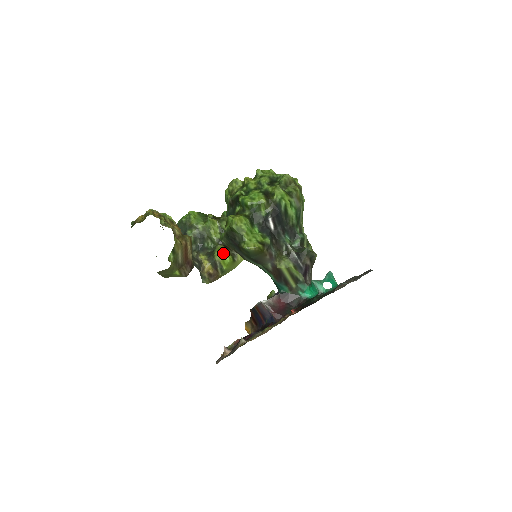
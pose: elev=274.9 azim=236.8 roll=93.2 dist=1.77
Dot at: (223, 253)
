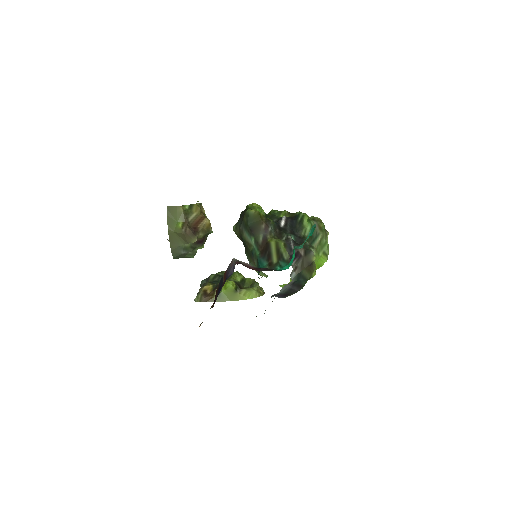
Dot at: (230, 281)
